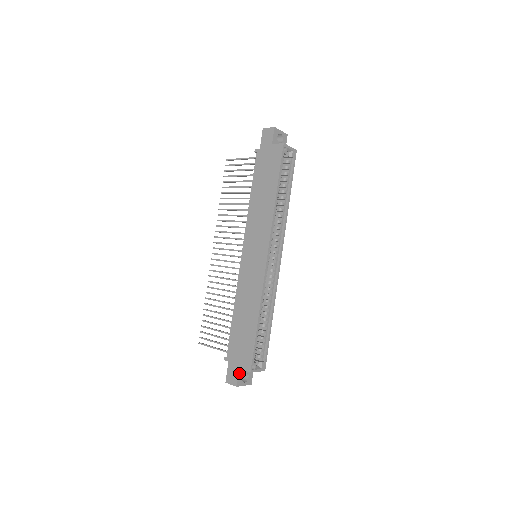
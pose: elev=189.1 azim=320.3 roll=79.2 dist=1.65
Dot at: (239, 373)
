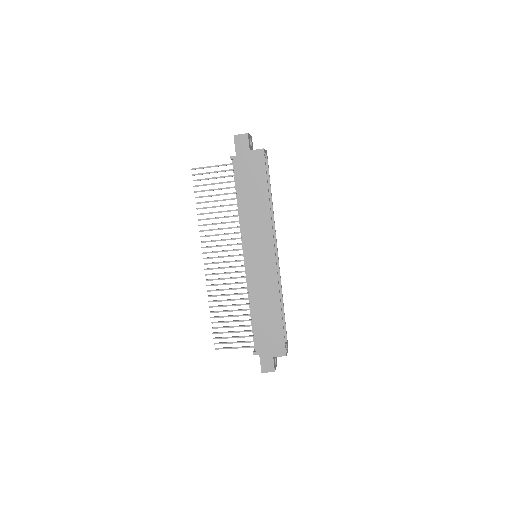
Dot at: (273, 360)
